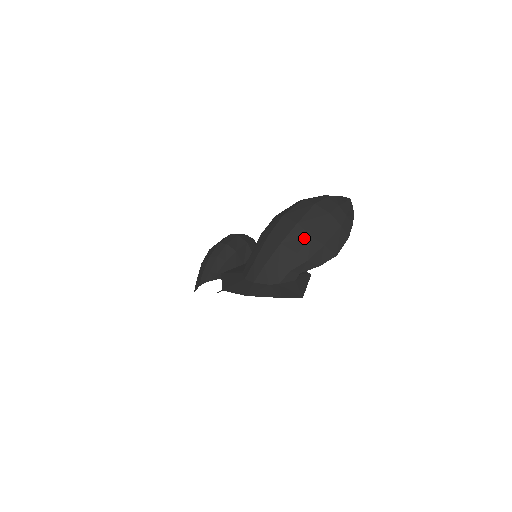
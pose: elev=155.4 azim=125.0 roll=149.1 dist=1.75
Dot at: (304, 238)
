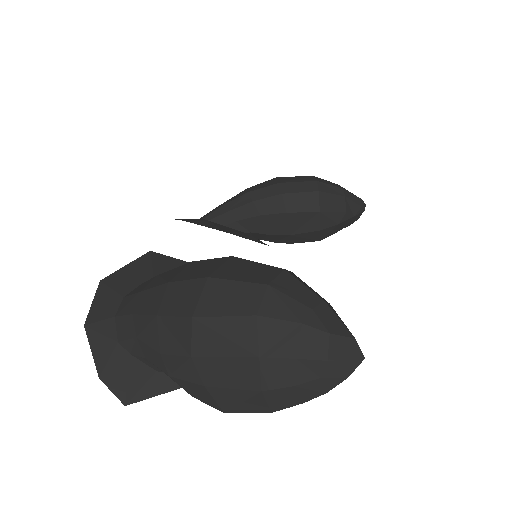
Dot at: (182, 347)
